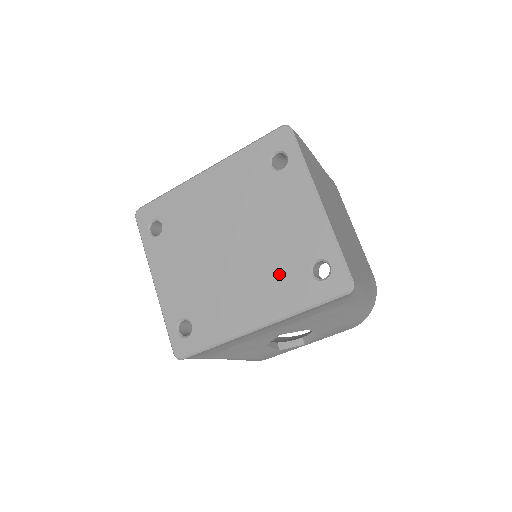
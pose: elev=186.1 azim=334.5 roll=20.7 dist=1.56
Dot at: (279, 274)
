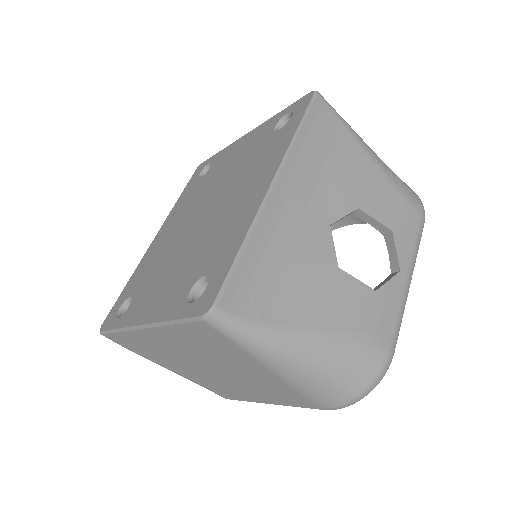
Dot at: (256, 161)
